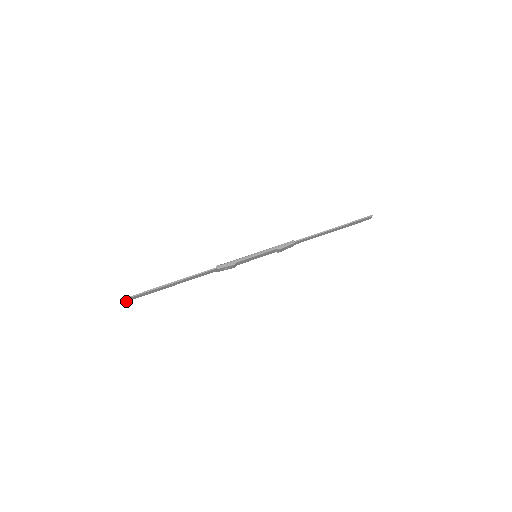
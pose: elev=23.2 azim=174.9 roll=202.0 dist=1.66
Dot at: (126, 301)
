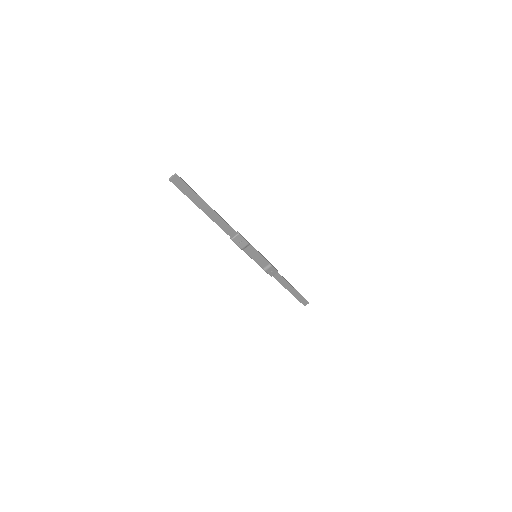
Dot at: (171, 180)
